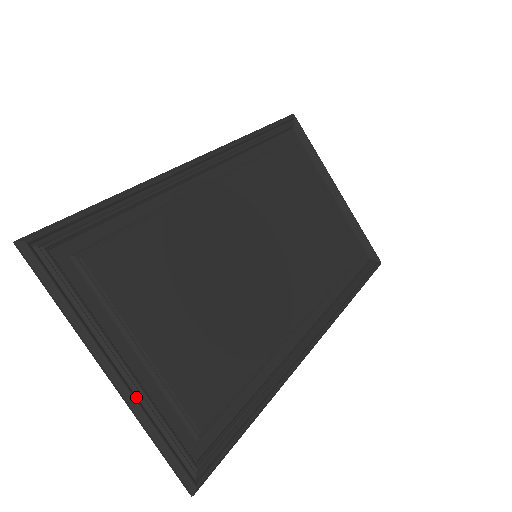
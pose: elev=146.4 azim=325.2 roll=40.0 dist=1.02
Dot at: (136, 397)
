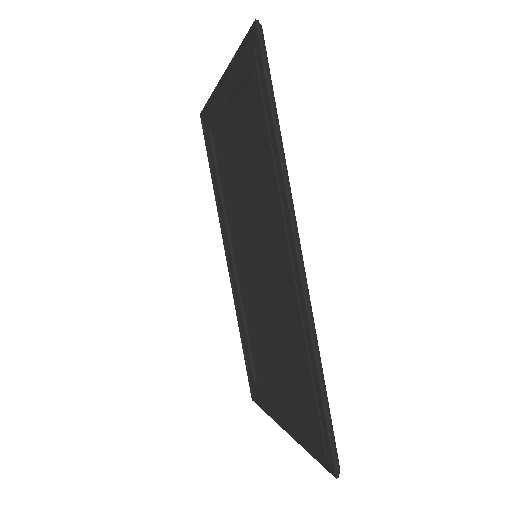
Dot at: (277, 415)
